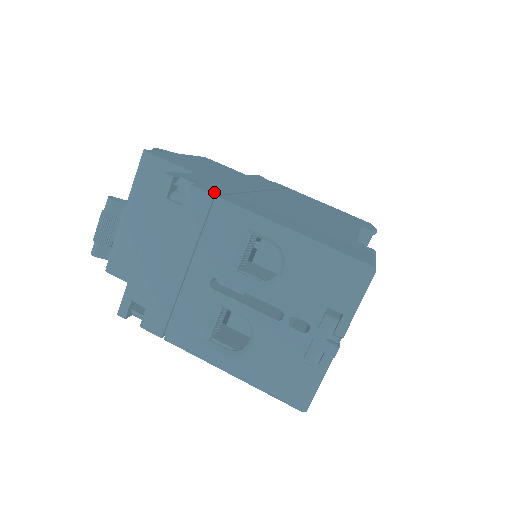
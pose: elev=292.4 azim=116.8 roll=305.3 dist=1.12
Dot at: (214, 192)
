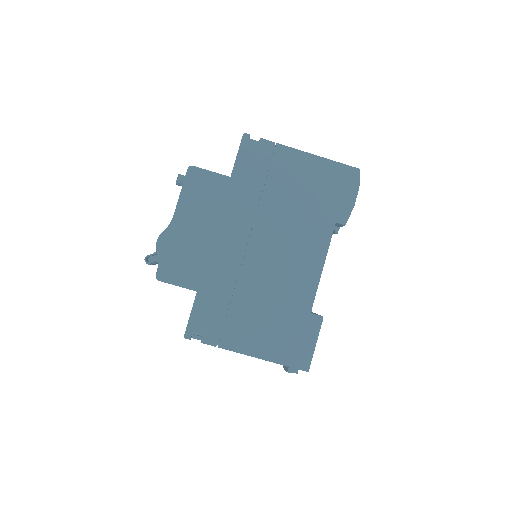
Dot at: (215, 338)
